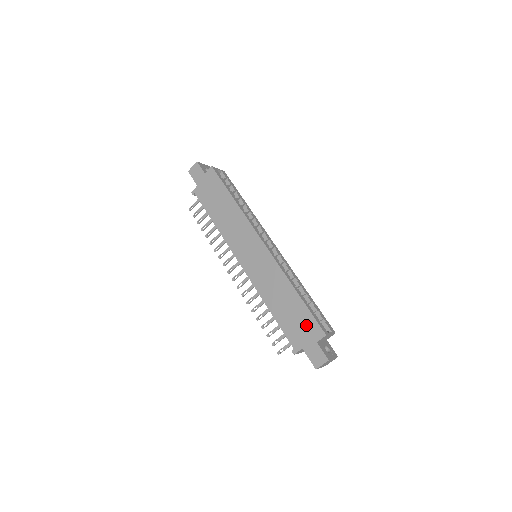
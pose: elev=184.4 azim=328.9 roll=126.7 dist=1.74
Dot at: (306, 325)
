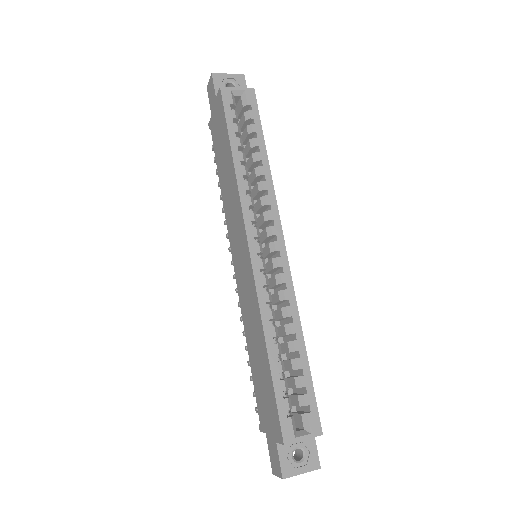
Dot at: (270, 408)
